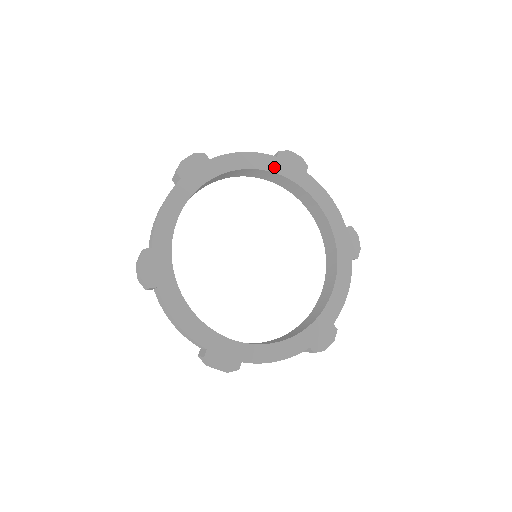
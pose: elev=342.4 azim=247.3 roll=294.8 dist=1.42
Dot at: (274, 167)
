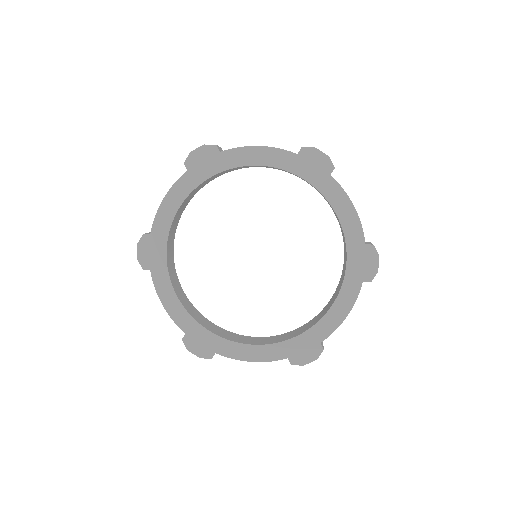
Dot at: (291, 166)
